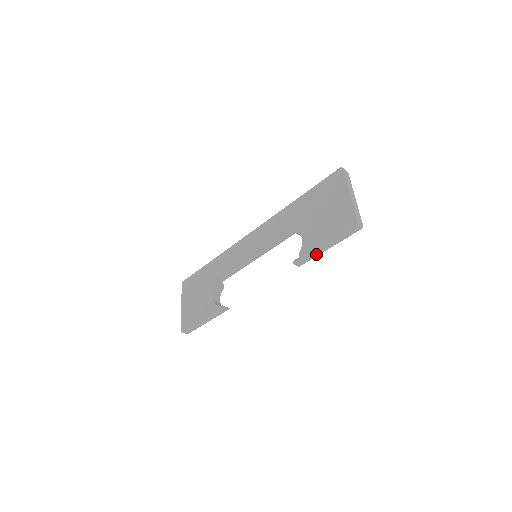
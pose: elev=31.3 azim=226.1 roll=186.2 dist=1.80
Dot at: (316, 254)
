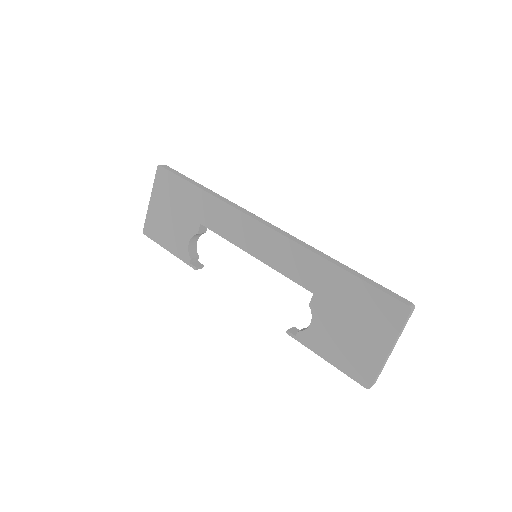
Dot at: occluded
